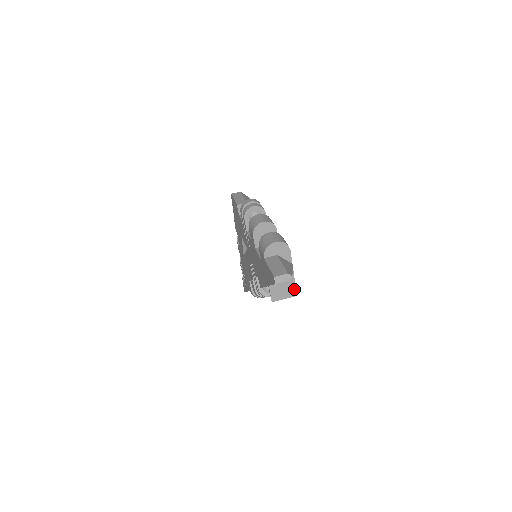
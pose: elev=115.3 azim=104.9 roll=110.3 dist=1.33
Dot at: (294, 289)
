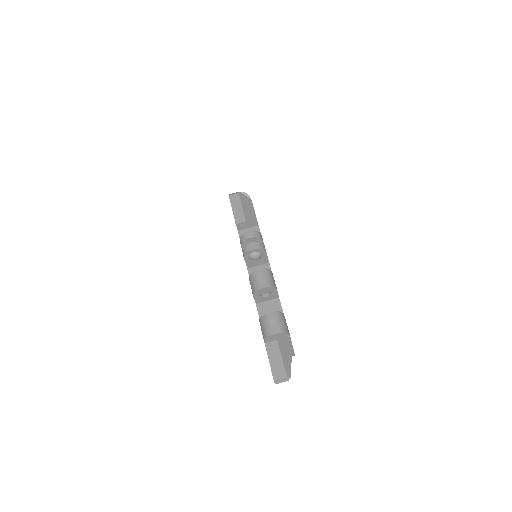
Dot at: (292, 353)
